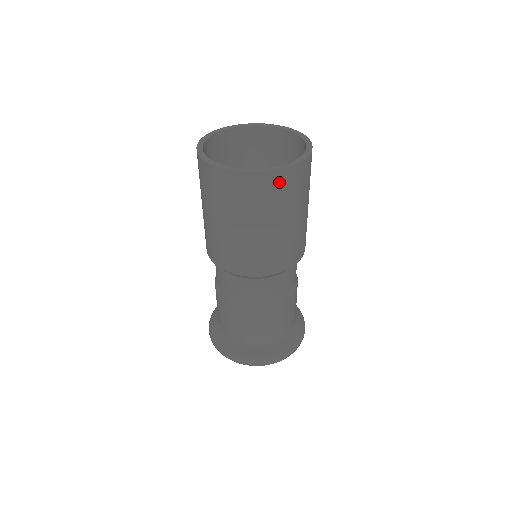
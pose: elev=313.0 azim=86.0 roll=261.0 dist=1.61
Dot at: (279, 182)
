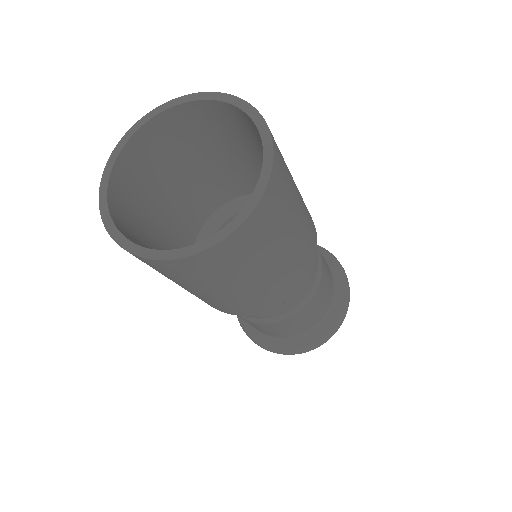
Dot at: (263, 216)
